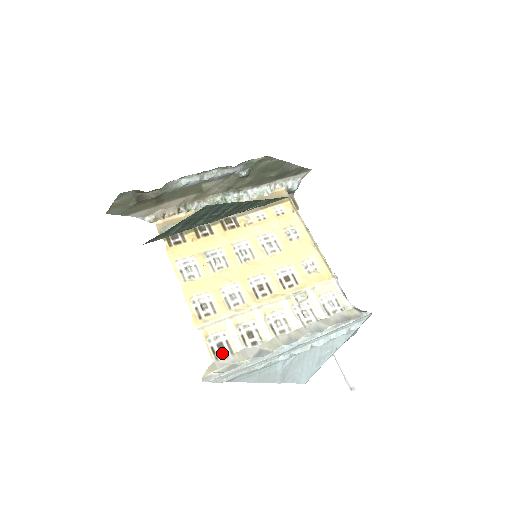
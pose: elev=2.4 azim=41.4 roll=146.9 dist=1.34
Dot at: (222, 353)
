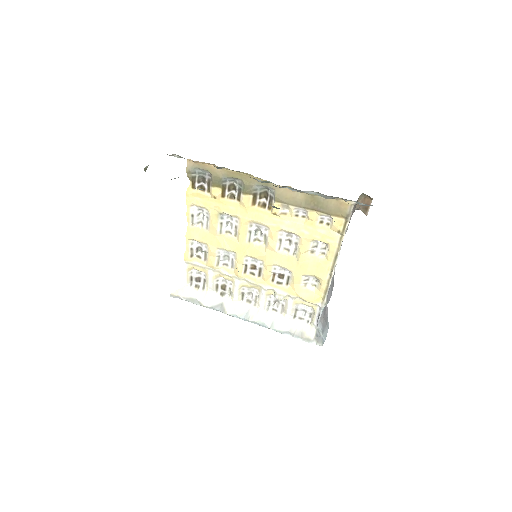
Dot at: (197, 284)
